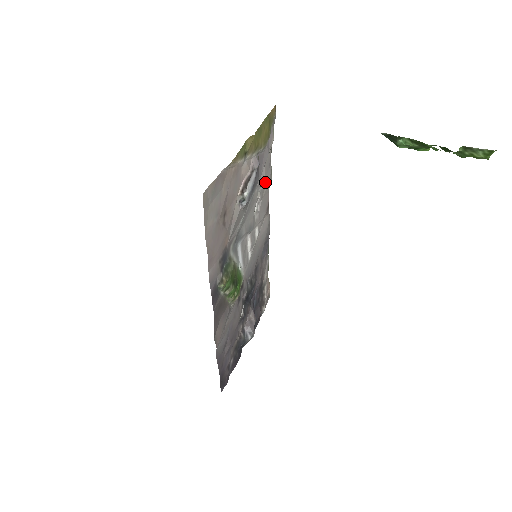
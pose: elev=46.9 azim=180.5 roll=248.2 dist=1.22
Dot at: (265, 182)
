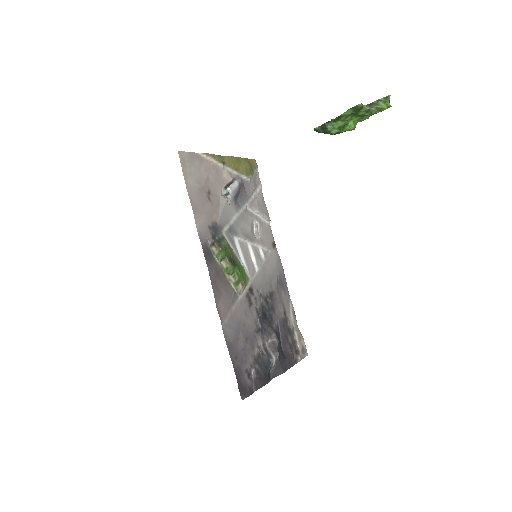
Dot at: (259, 210)
